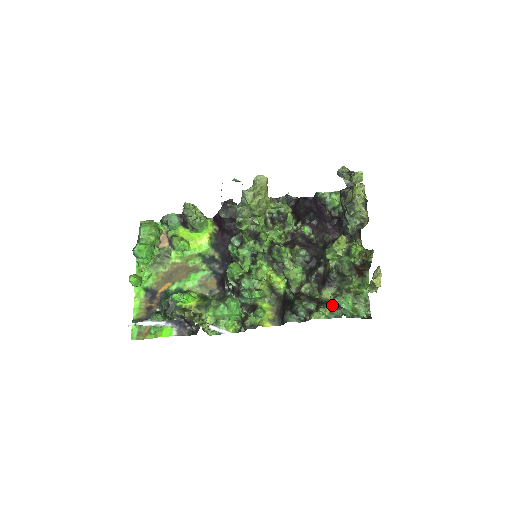
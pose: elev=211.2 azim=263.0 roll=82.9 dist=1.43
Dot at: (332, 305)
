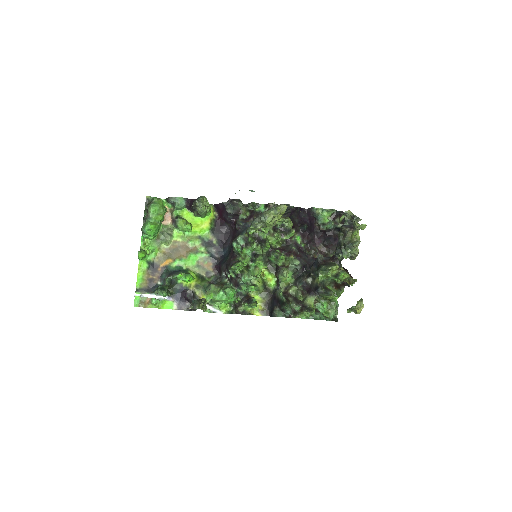
Dot at: (314, 311)
